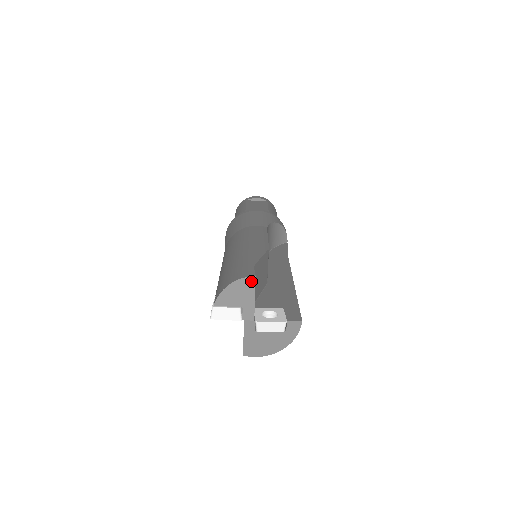
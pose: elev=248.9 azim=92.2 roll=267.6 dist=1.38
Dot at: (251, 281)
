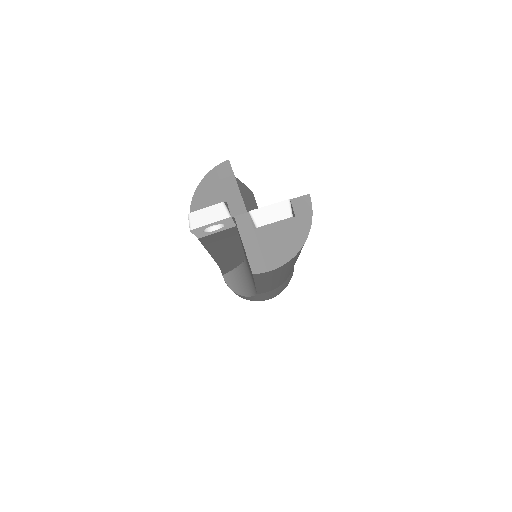
Dot at: (226, 167)
